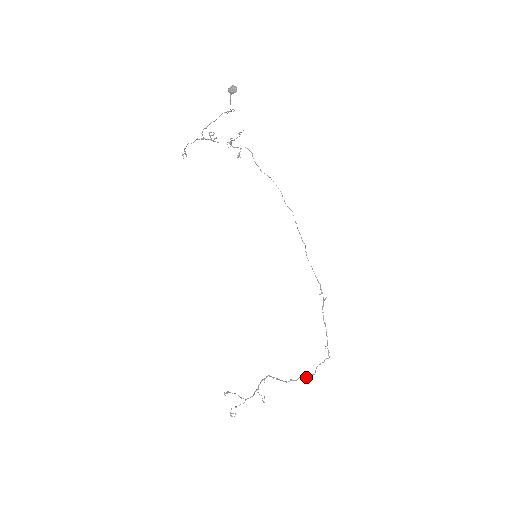
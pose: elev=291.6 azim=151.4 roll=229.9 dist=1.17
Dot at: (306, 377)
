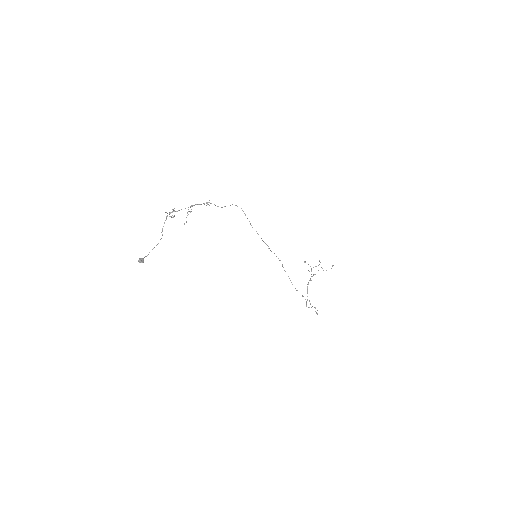
Dot at: occluded
